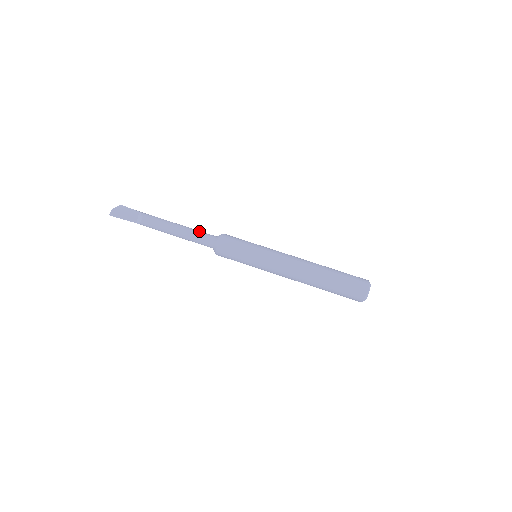
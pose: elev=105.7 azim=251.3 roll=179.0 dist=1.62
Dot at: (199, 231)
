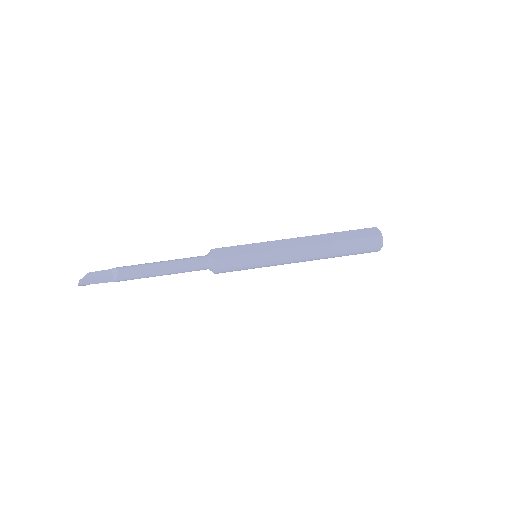
Dot at: (186, 258)
